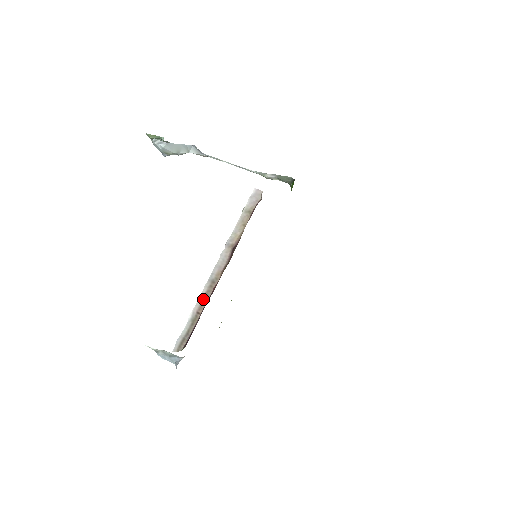
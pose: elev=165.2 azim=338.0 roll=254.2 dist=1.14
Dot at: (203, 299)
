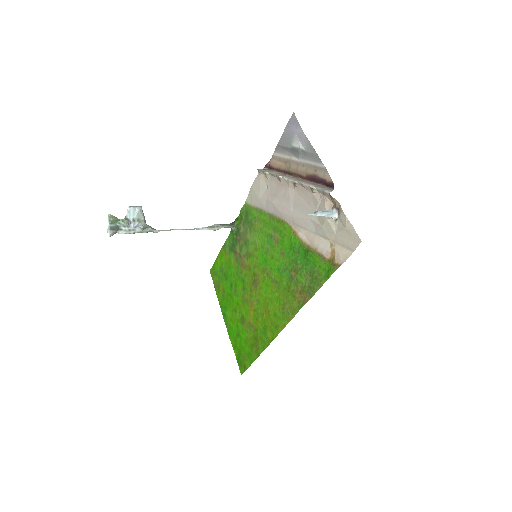
Dot at: (307, 182)
